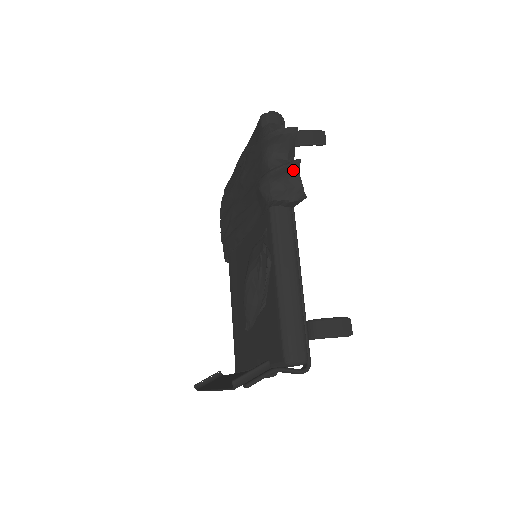
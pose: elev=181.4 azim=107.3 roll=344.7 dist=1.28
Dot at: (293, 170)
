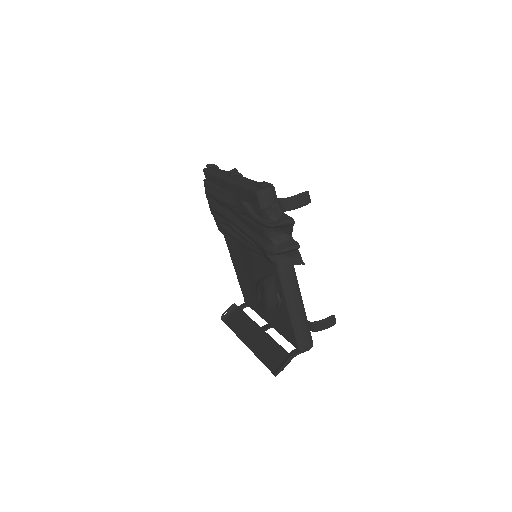
Dot at: (294, 250)
